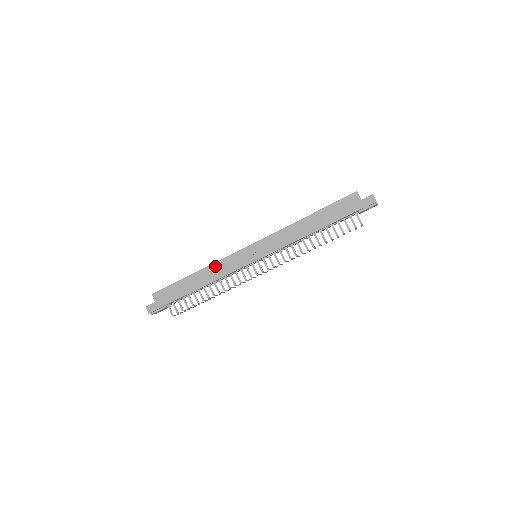
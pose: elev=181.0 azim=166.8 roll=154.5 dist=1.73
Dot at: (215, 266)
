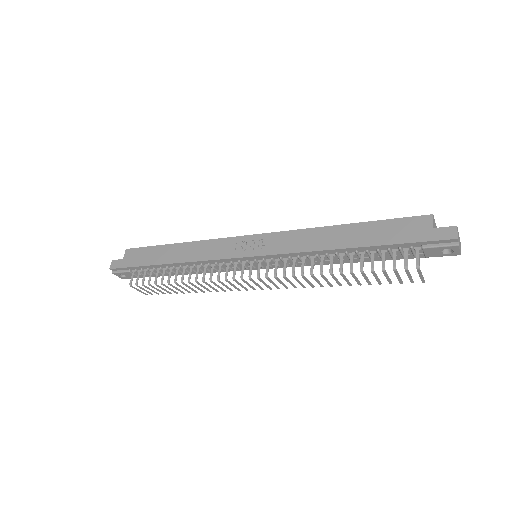
Dot at: (202, 244)
